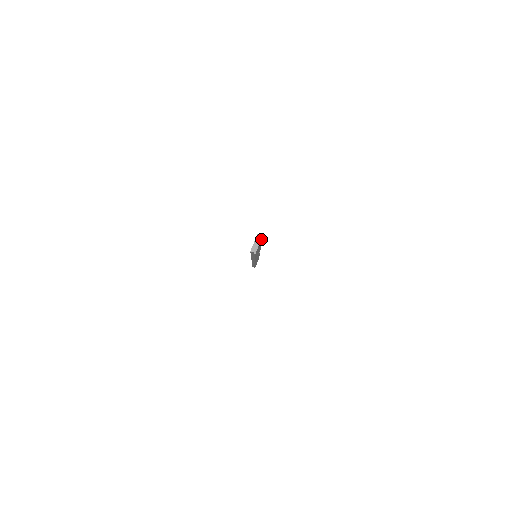
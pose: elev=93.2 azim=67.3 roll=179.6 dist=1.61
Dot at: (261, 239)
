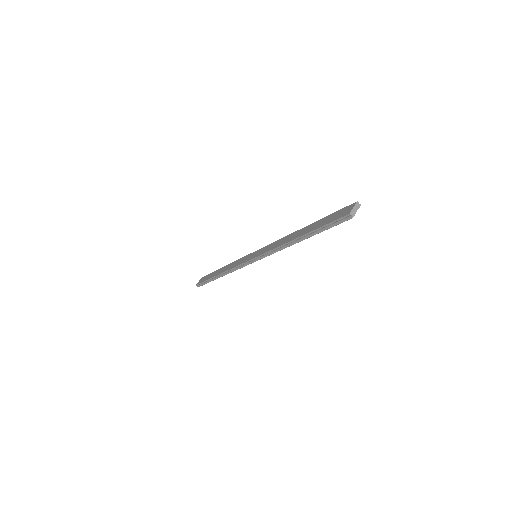
Dot at: (357, 208)
